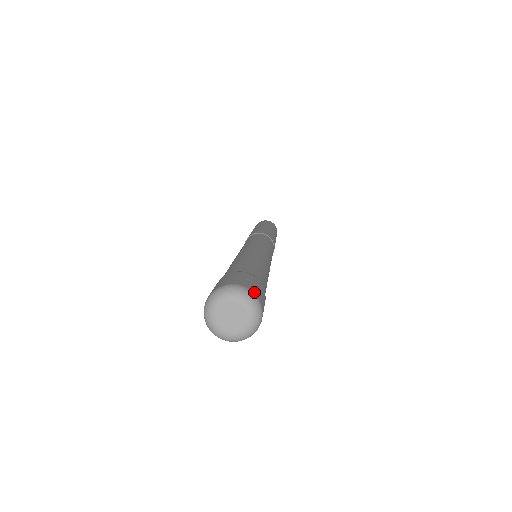
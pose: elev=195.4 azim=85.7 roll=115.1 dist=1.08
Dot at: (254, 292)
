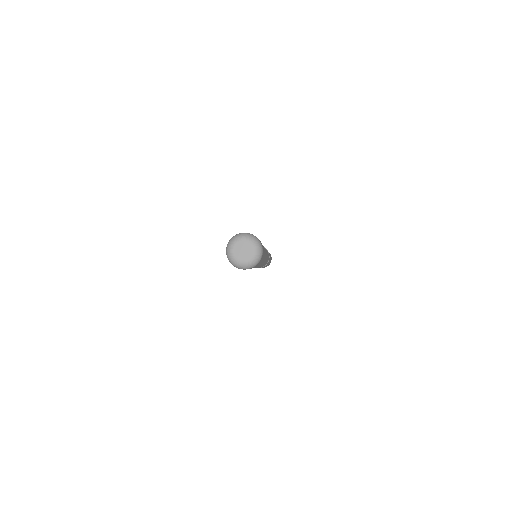
Dot at: (258, 239)
